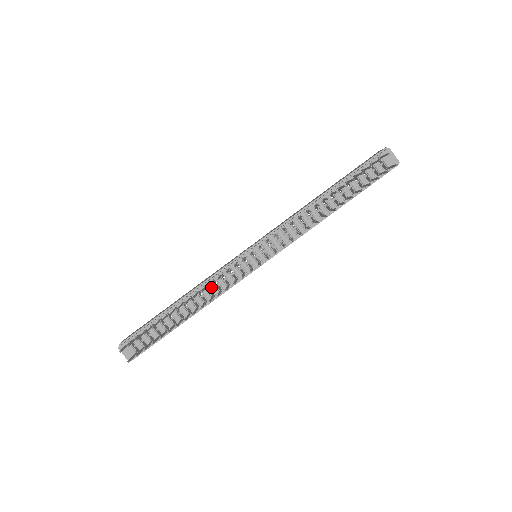
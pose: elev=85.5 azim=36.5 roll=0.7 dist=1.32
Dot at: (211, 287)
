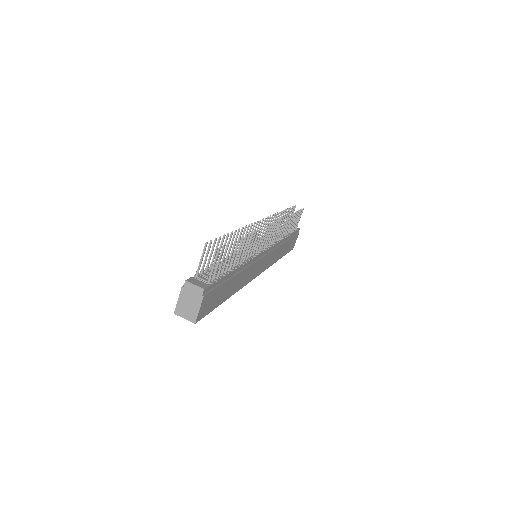
Dot at: (241, 256)
